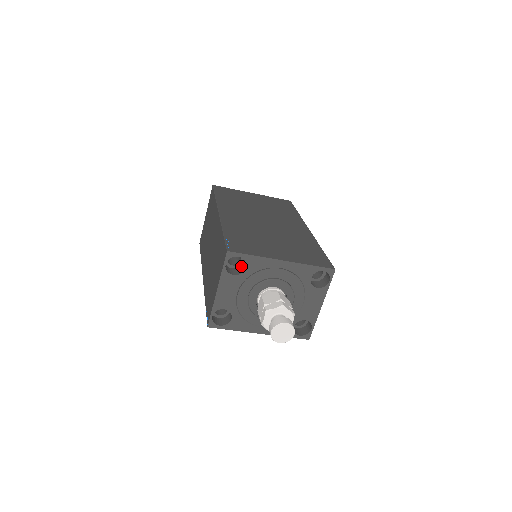
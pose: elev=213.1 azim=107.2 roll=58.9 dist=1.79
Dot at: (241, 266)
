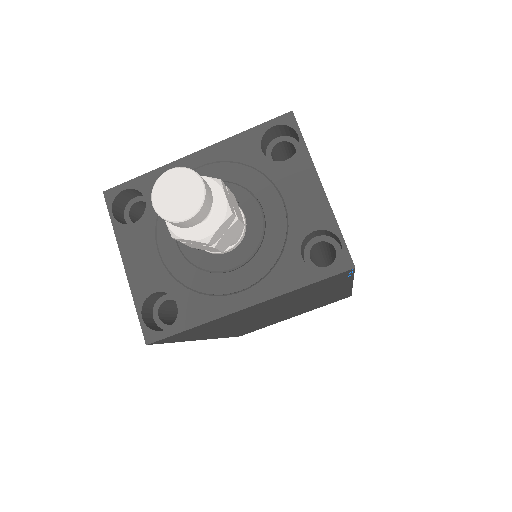
Dot at: occluded
